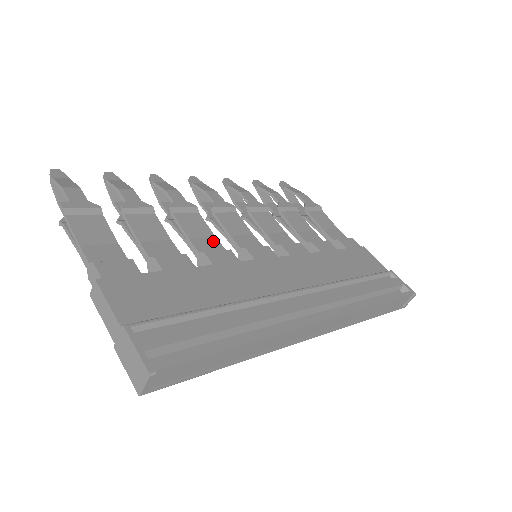
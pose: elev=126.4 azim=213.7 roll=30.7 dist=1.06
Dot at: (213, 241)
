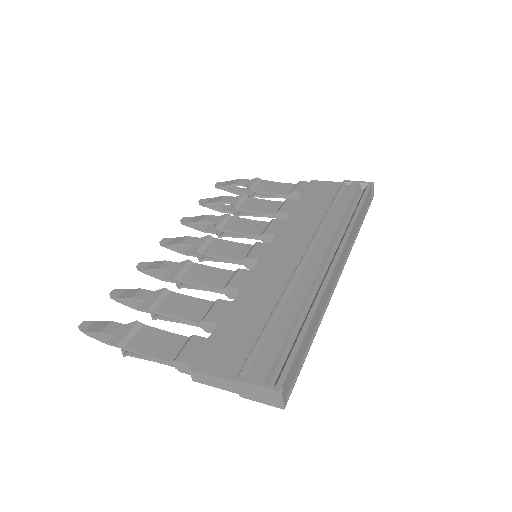
Dot at: (222, 273)
